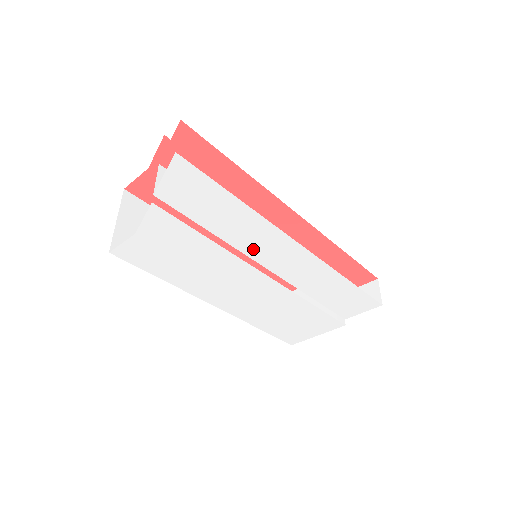
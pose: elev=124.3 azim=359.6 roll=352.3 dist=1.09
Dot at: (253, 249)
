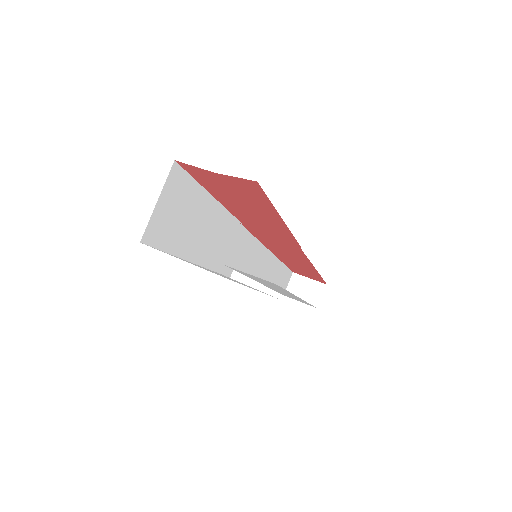
Dot at: occluded
